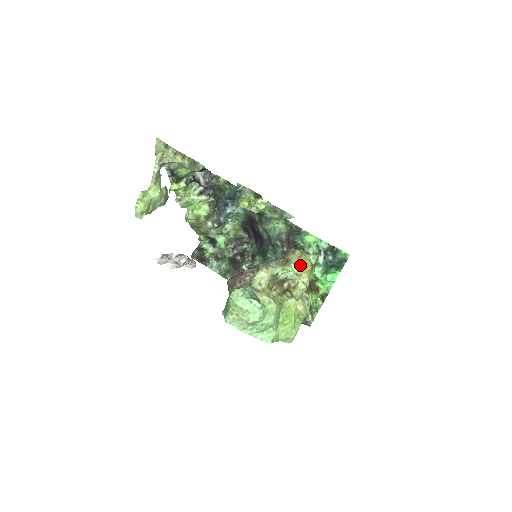
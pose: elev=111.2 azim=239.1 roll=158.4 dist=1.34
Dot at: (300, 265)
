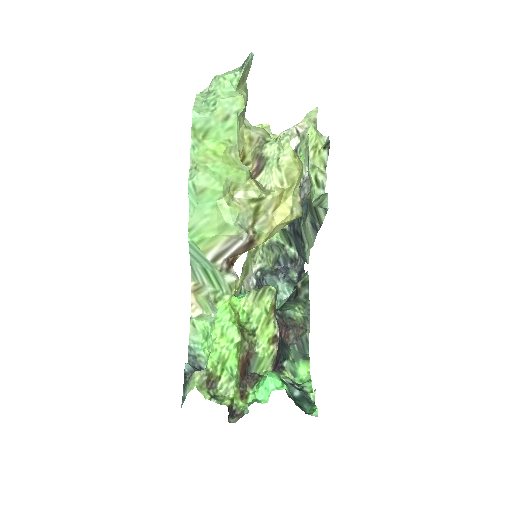
Dot at: (291, 152)
